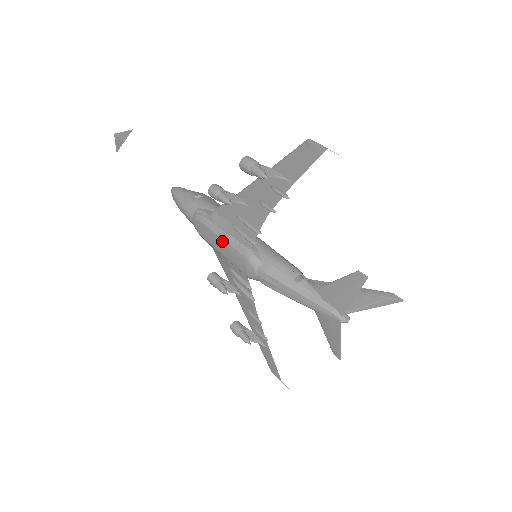
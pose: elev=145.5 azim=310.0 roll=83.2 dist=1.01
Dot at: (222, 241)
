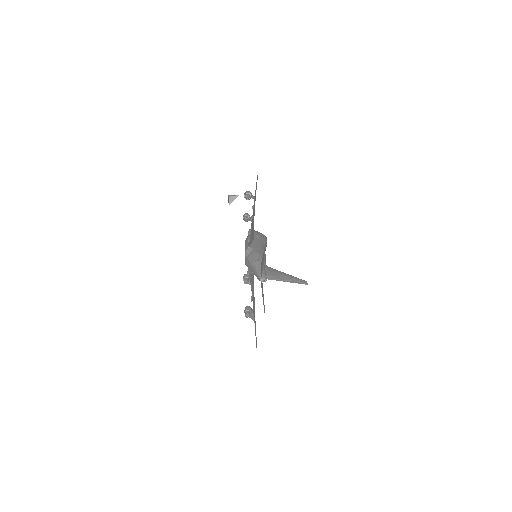
Dot at: occluded
